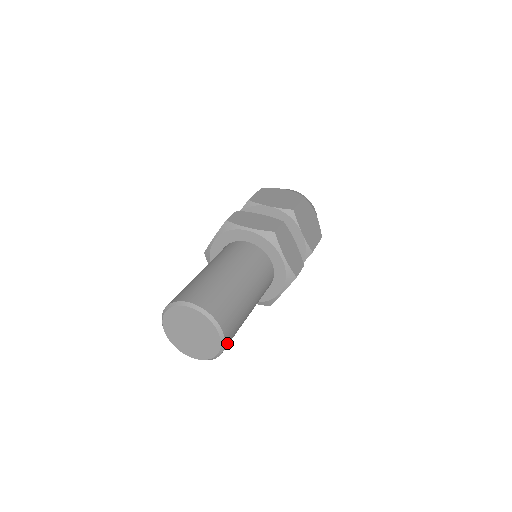
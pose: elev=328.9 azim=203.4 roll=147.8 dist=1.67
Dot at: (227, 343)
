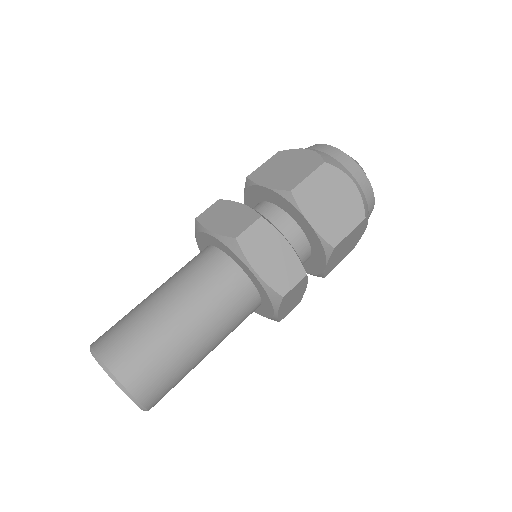
Dot at: (149, 399)
